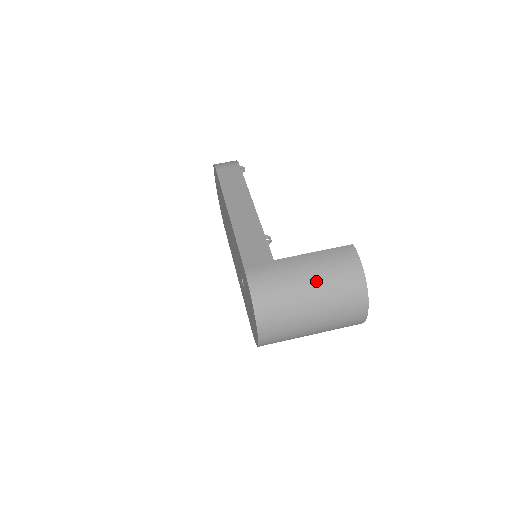
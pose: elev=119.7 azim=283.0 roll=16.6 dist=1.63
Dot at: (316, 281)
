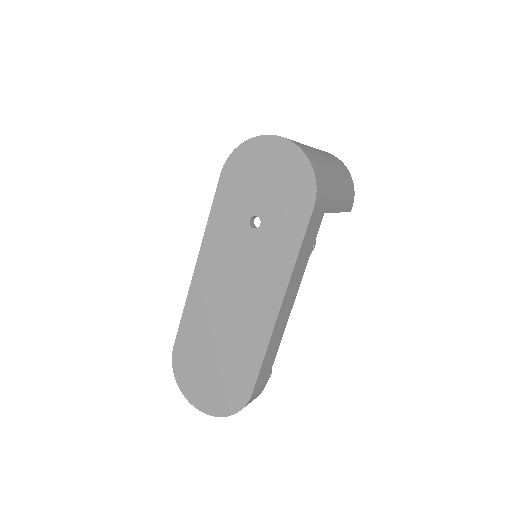
Dot at: occluded
